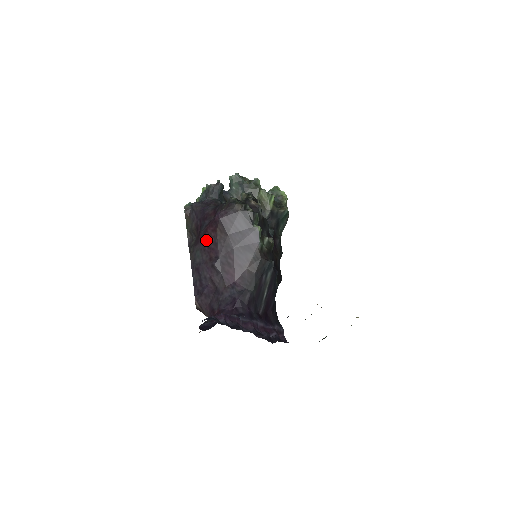
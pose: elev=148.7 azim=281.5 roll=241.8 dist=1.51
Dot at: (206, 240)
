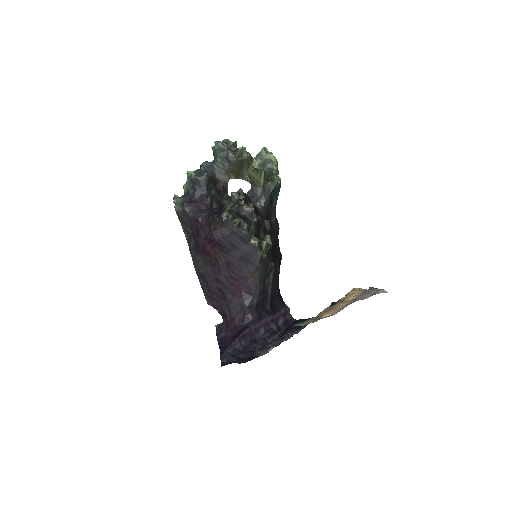
Dot at: (206, 255)
